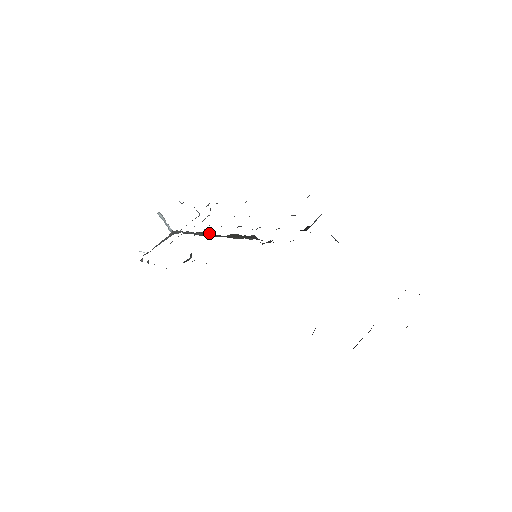
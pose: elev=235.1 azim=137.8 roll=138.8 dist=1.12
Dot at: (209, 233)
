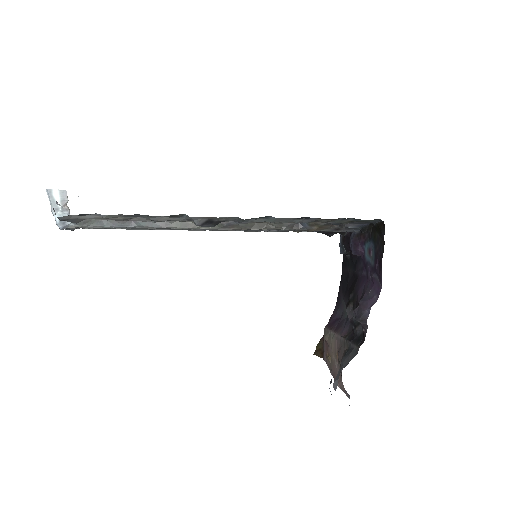
Dot at: occluded
